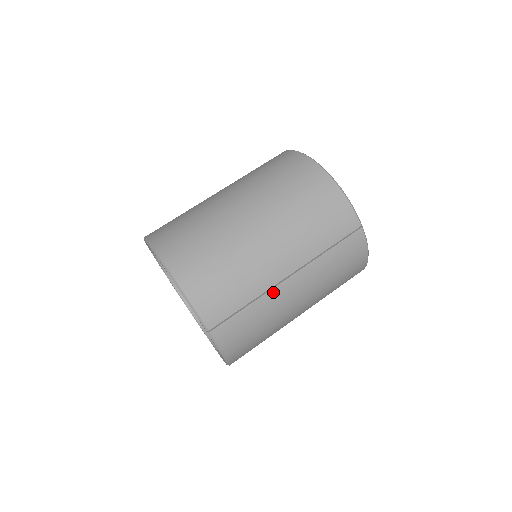
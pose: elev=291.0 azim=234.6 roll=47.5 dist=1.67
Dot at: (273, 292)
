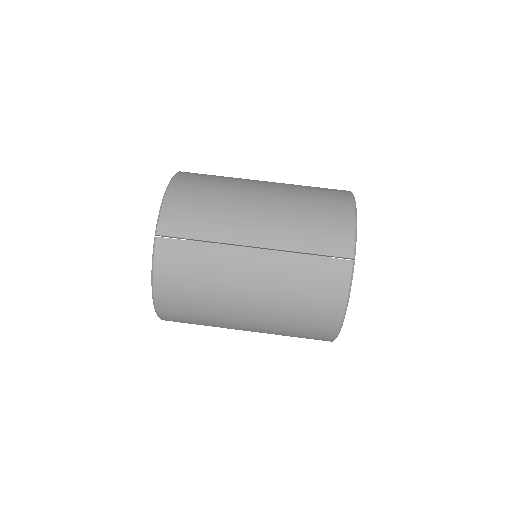
Dot at: (231, 250)
